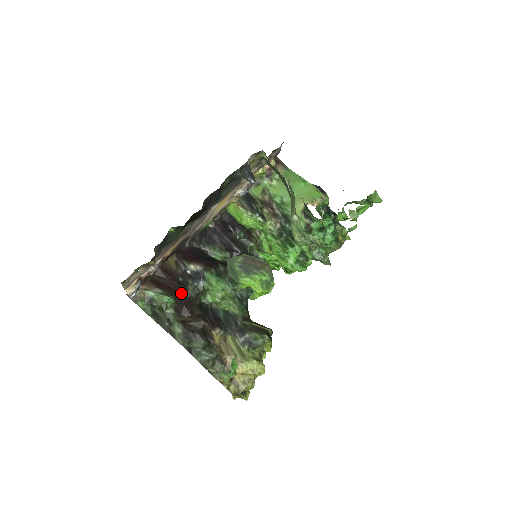
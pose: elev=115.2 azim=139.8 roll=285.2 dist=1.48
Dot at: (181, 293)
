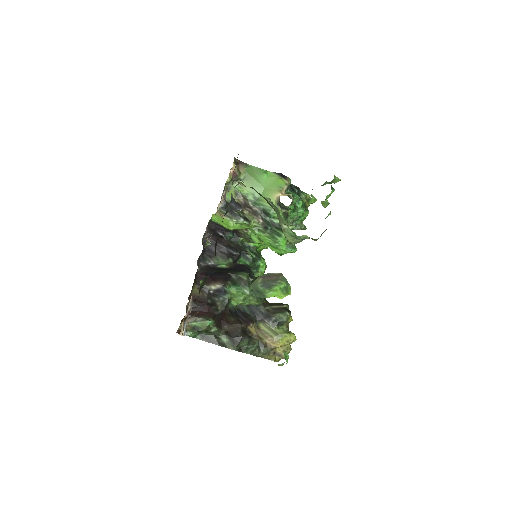
Dot at: (215, 312)
